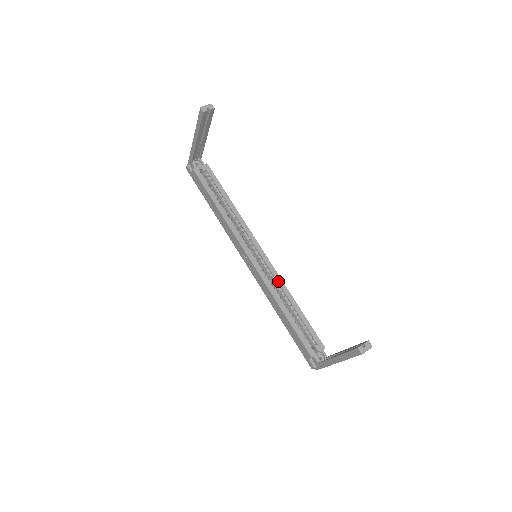
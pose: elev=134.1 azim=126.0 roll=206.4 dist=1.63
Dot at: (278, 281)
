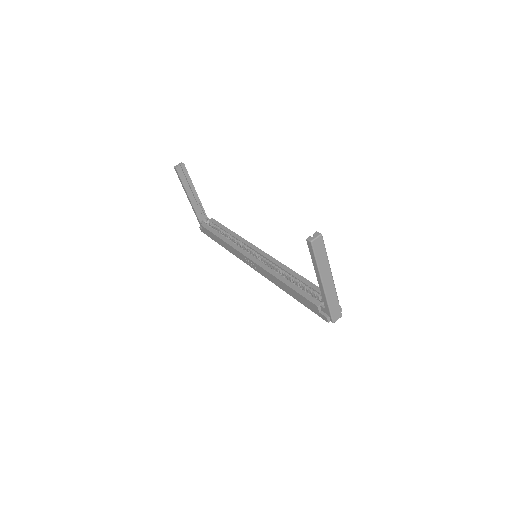
Dot at: (277, 264)
